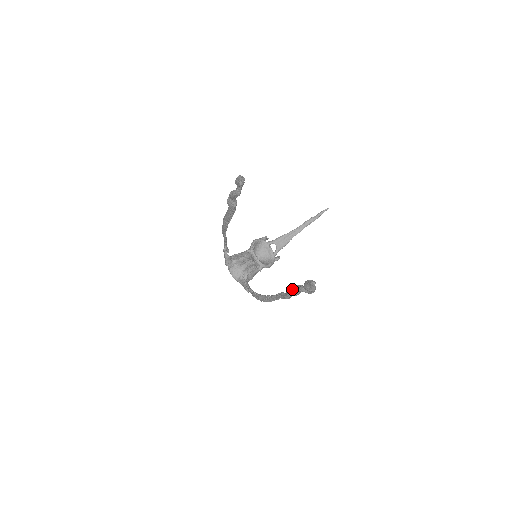
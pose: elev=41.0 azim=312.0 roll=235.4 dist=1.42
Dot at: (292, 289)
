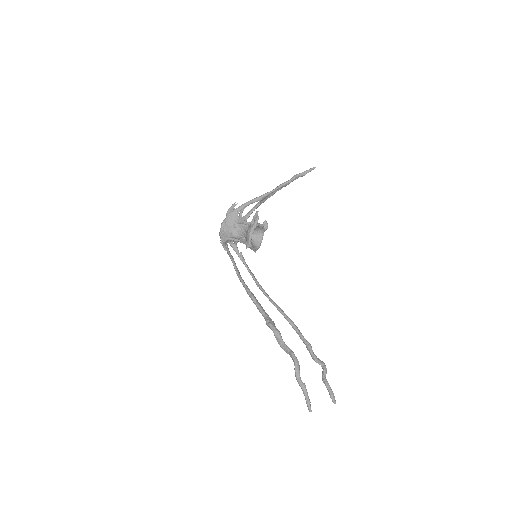
Dot at: (304, 343)
